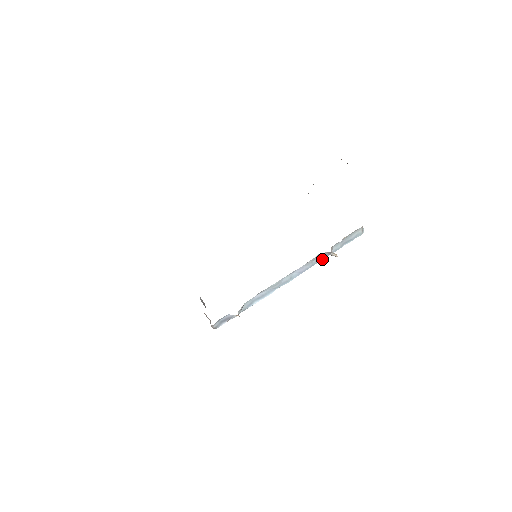
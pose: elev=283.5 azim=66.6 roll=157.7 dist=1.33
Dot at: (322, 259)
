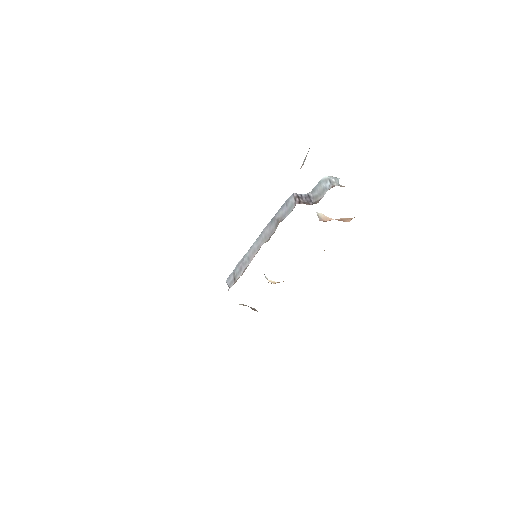
Dot at: occluded
